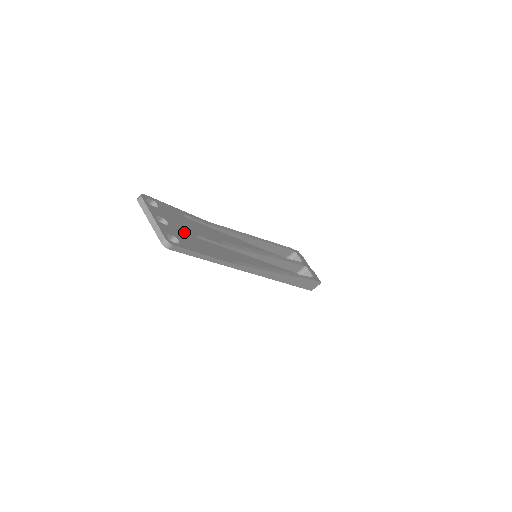
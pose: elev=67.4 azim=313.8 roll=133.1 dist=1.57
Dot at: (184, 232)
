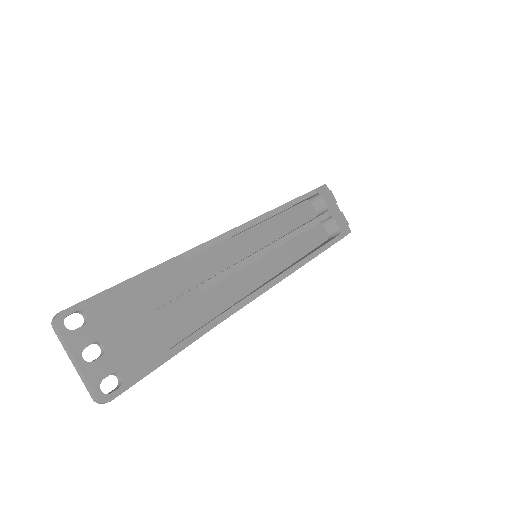
Dot at: (133, 339)
